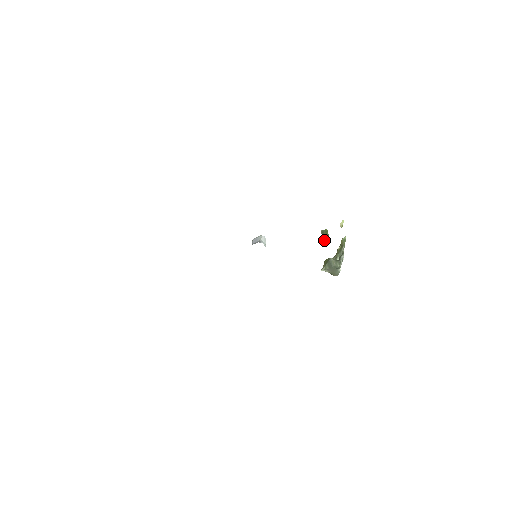
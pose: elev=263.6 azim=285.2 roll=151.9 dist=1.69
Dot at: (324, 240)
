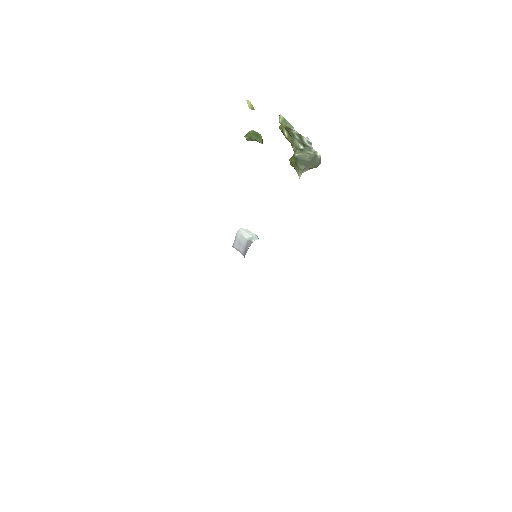
Dot at: occluded
